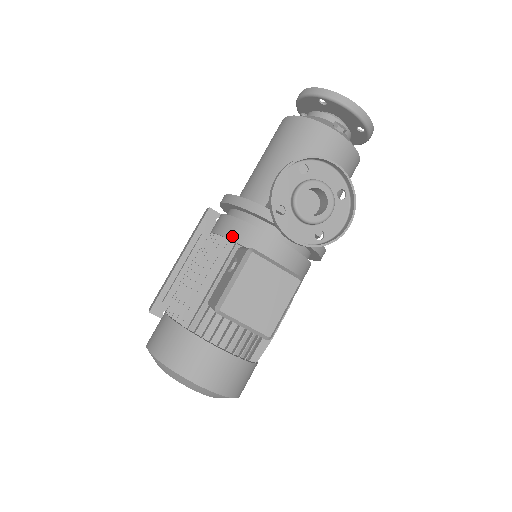
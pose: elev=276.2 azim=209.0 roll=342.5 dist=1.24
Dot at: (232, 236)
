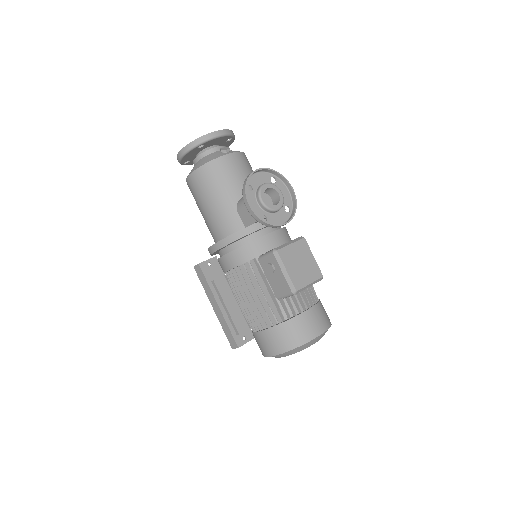
Dot at: (249, 258)
